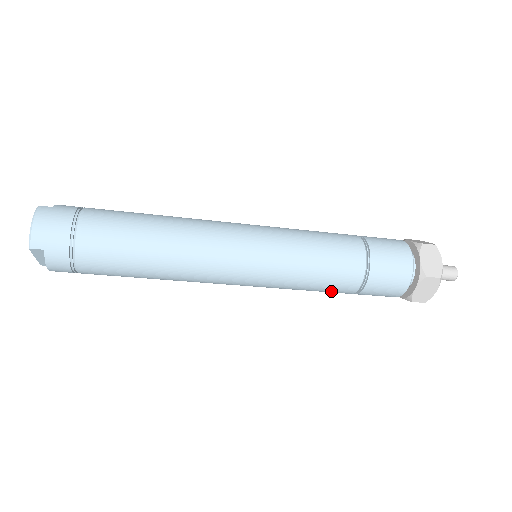
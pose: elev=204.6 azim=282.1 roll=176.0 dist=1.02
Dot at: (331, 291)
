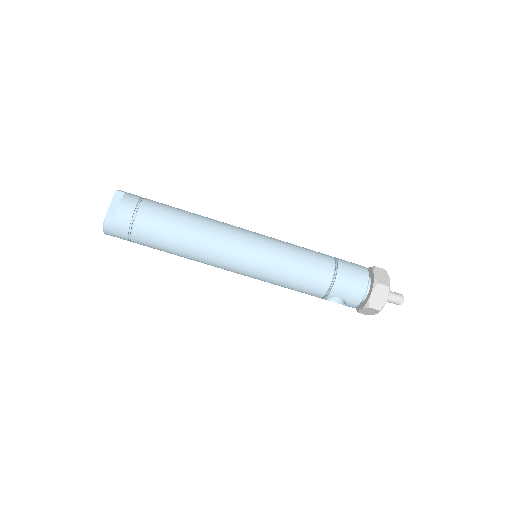
Dot at: (316, 267)
